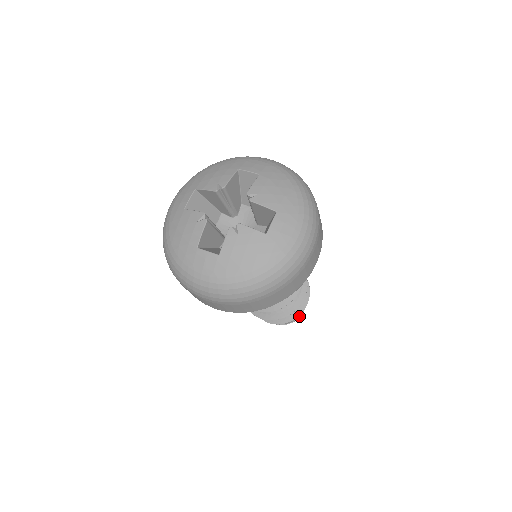
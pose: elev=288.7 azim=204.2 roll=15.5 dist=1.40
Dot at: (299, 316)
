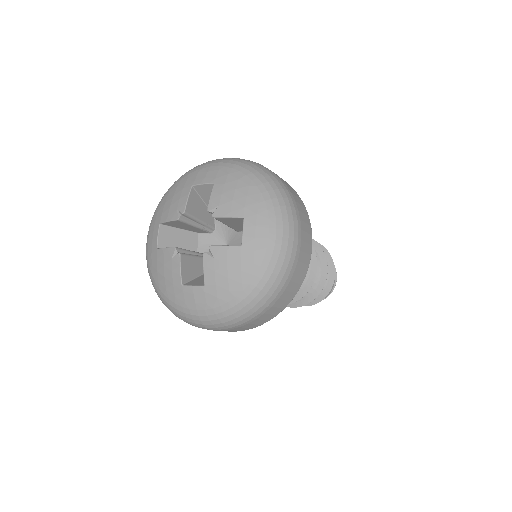
Dot at: (334, 286)
